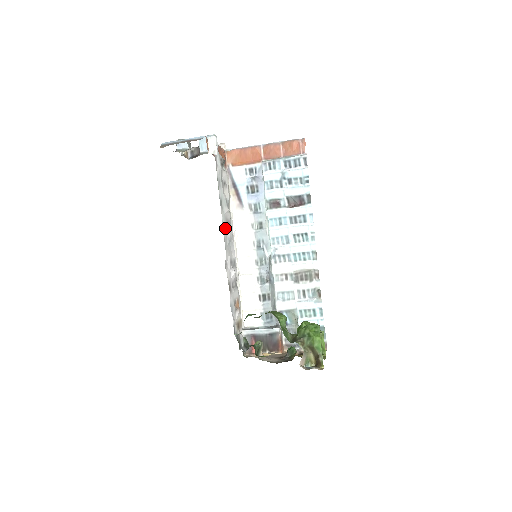
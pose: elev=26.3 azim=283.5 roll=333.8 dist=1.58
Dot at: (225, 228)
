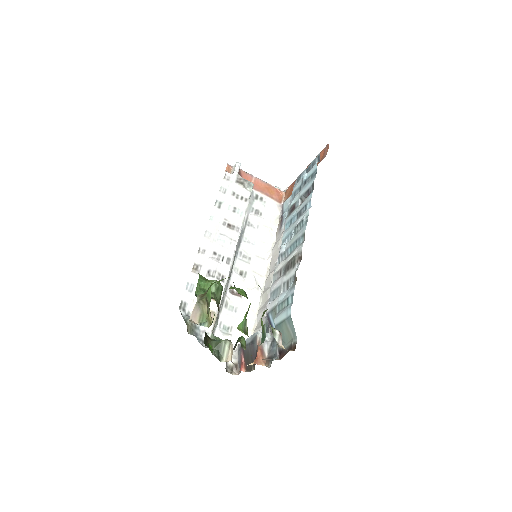
Dot at: (218, 224)
